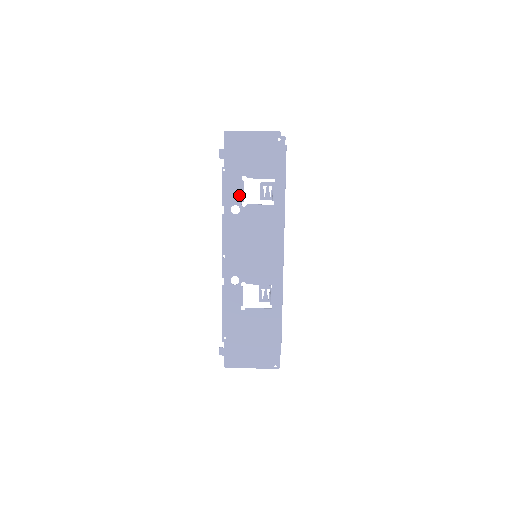
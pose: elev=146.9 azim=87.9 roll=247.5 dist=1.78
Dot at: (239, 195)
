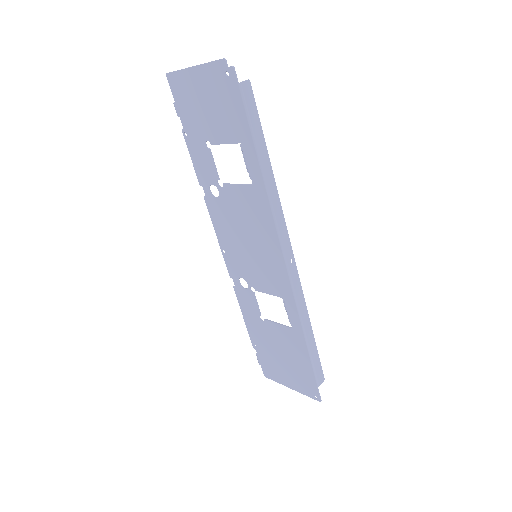
Dot at: (211, 170)
